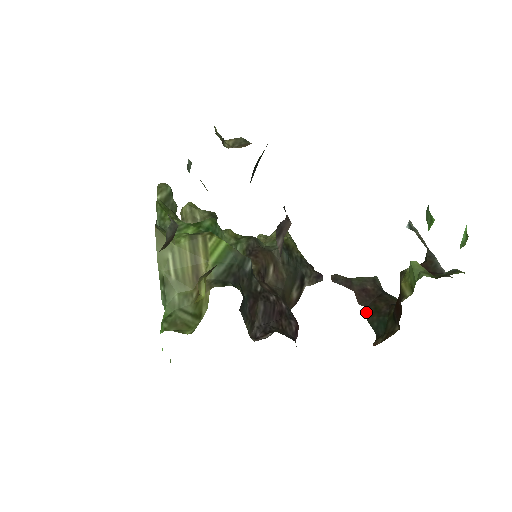
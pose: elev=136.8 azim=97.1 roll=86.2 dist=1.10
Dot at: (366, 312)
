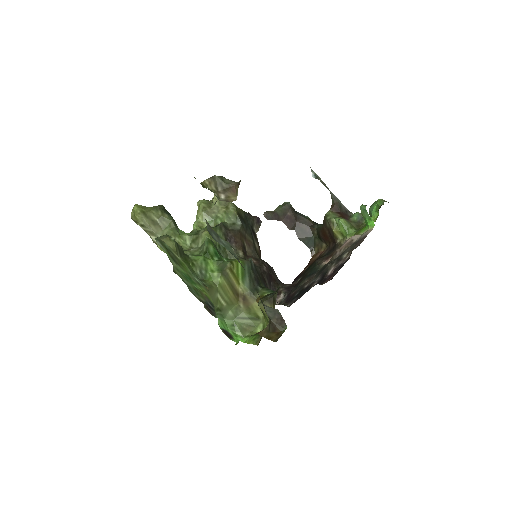
Dot at: (297, 234)
